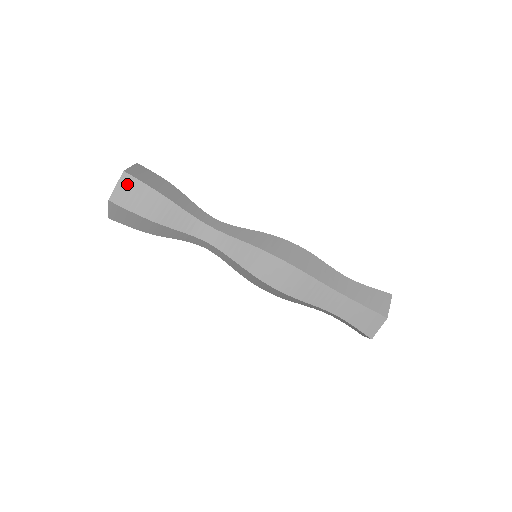
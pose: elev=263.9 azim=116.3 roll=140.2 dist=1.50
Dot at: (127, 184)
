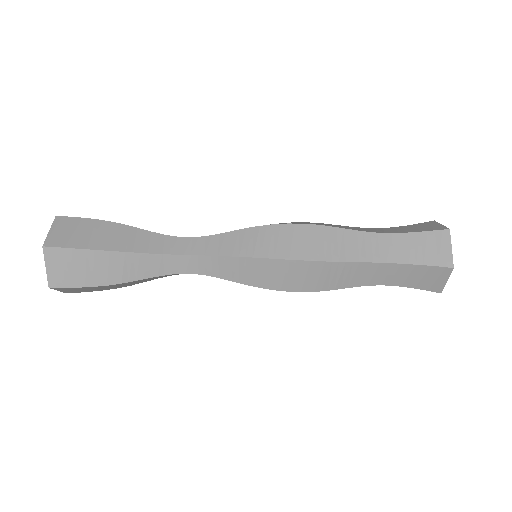
Dot at: (66, 289)
